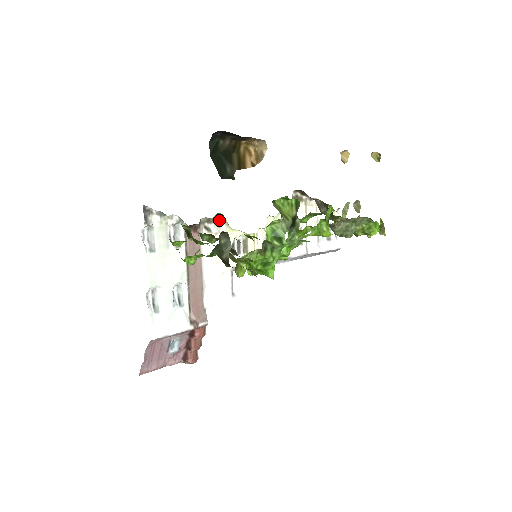
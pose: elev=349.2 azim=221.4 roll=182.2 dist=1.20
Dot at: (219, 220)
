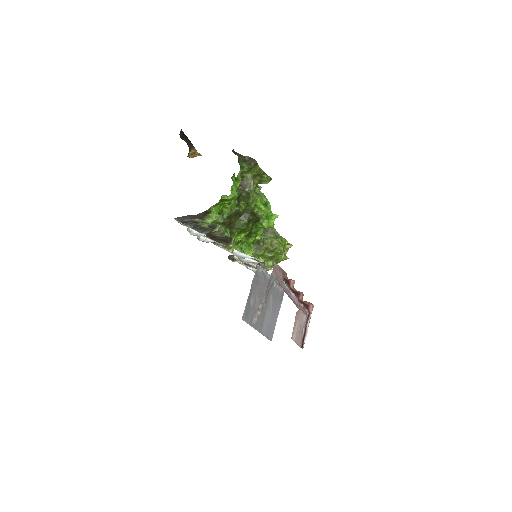
Dot at: occluded
